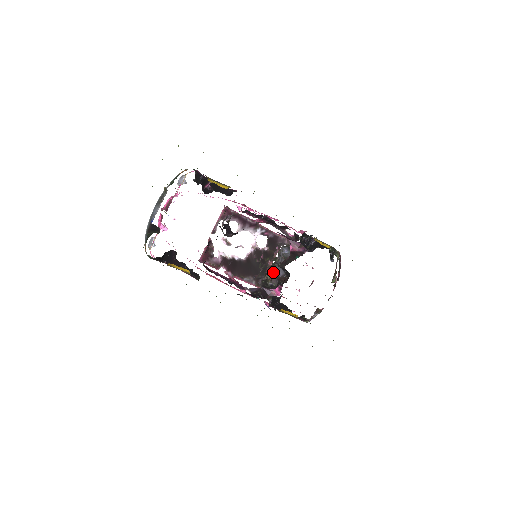
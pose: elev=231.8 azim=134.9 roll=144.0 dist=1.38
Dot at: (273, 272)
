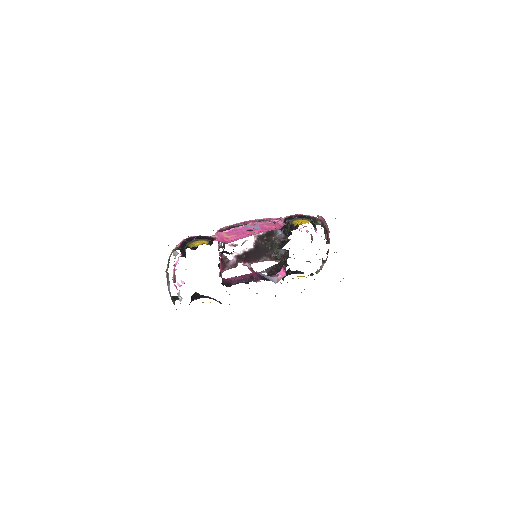
Dot at: (277, 251)
